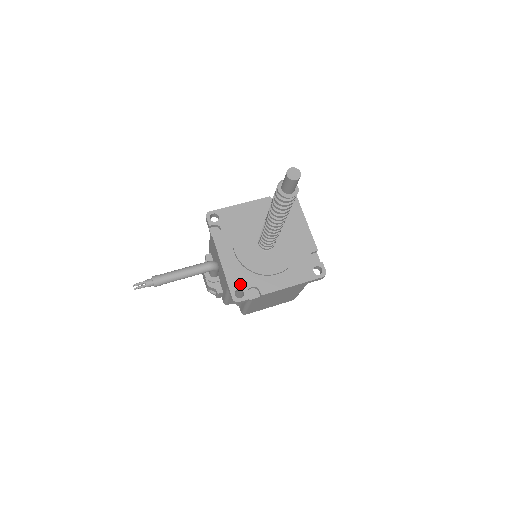
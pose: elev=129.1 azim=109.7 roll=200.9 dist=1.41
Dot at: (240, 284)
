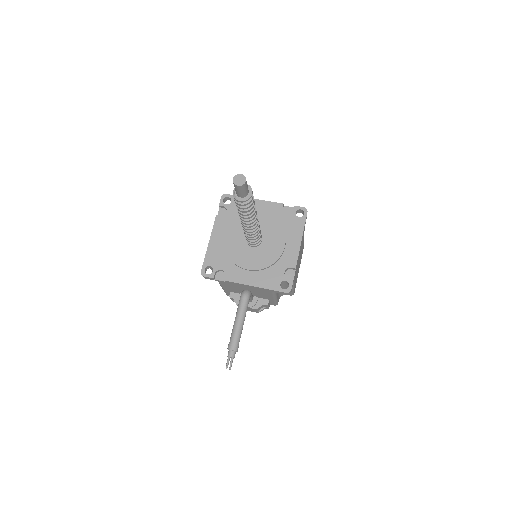
Dot at: (277, 280)
